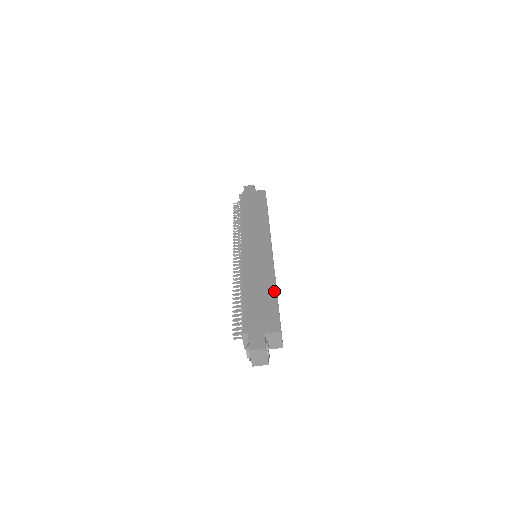
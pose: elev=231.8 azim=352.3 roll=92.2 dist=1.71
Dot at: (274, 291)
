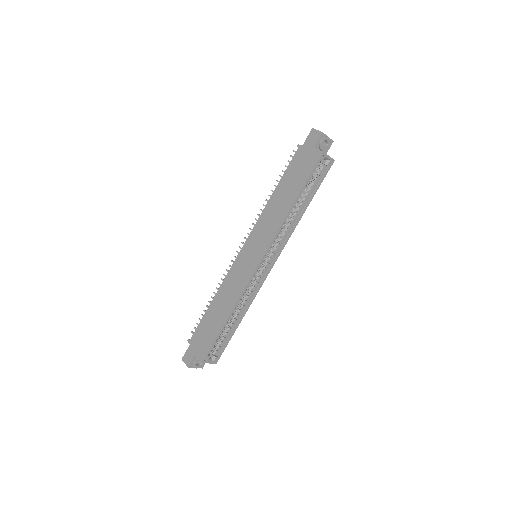
Dot at: (224, 320)
